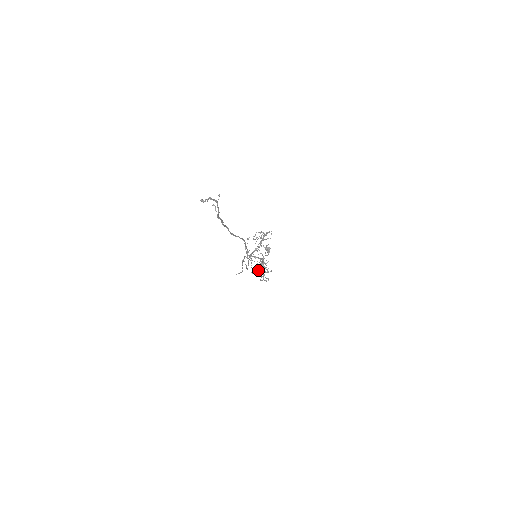
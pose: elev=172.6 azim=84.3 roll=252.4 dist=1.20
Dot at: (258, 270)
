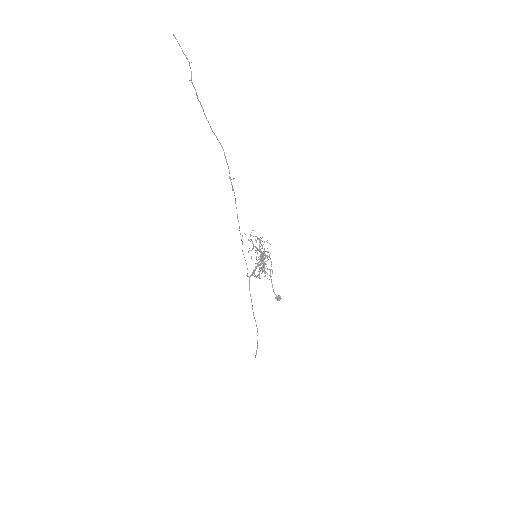
Dot at: (260, 271)
